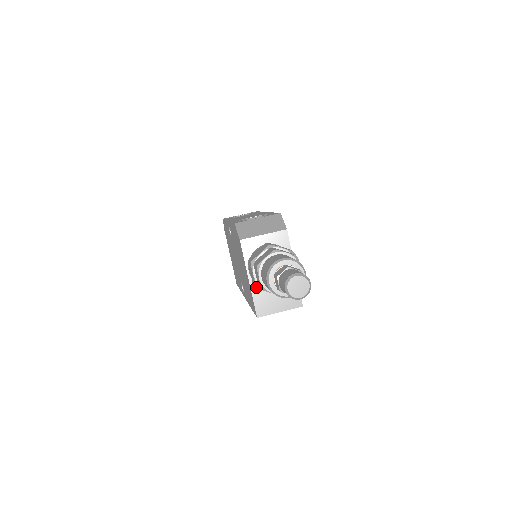
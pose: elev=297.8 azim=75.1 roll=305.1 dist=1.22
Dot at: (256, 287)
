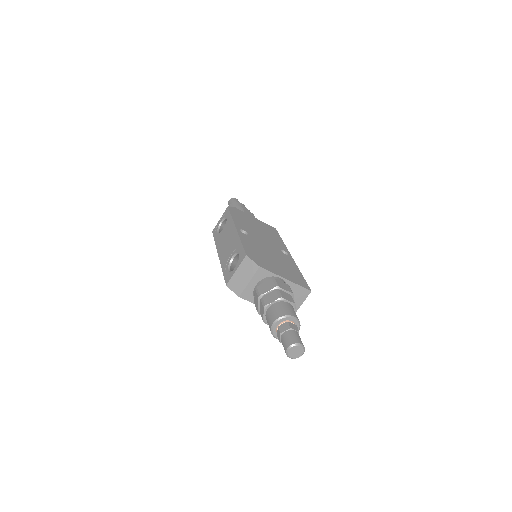
Dot at: occluded
